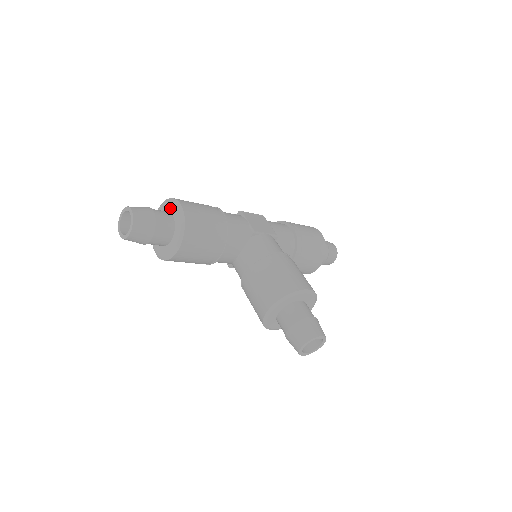
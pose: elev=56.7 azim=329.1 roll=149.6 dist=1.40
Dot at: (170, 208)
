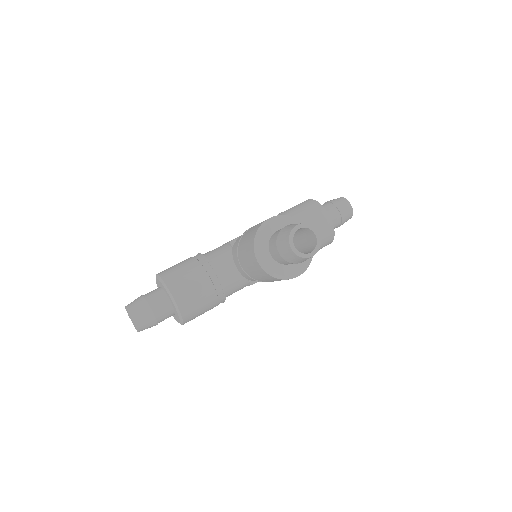
Dot at: (158, 286)
